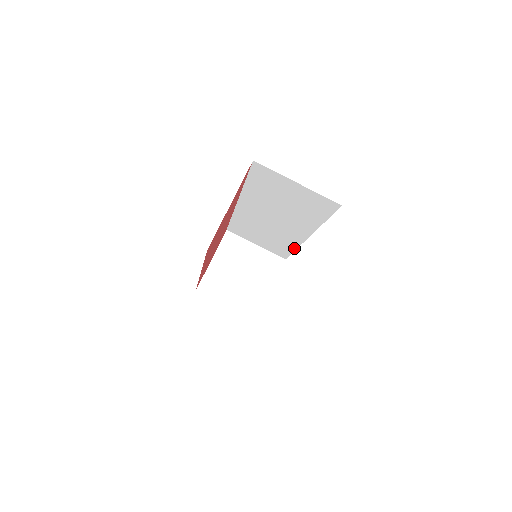
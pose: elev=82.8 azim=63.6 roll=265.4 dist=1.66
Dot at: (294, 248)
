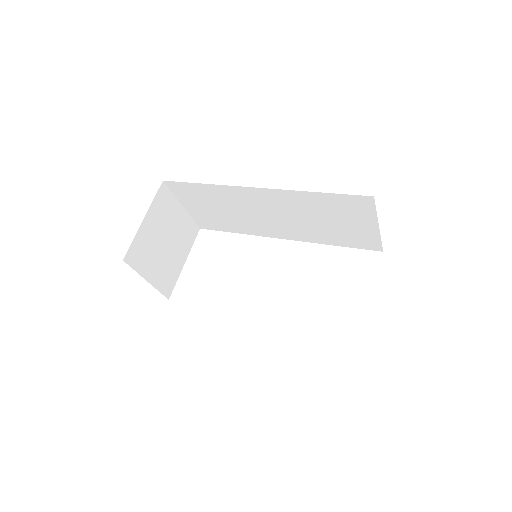
Dot at: (239, 232)
